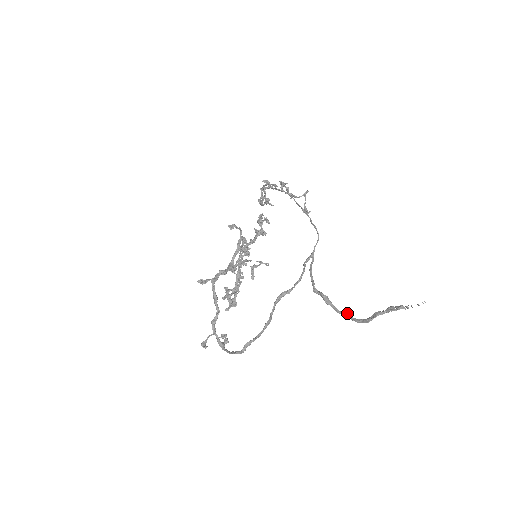
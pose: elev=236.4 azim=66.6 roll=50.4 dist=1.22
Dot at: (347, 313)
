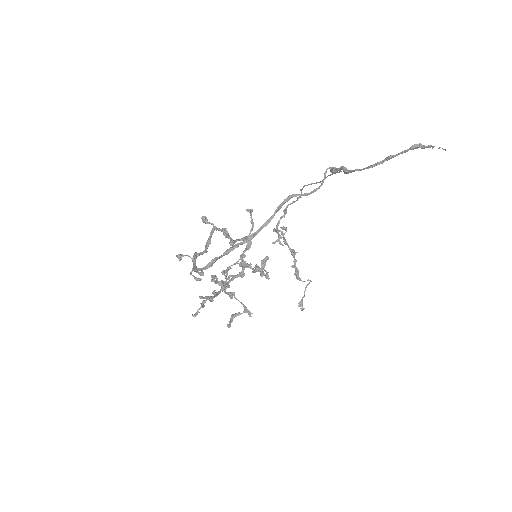
Dot at: occluded
